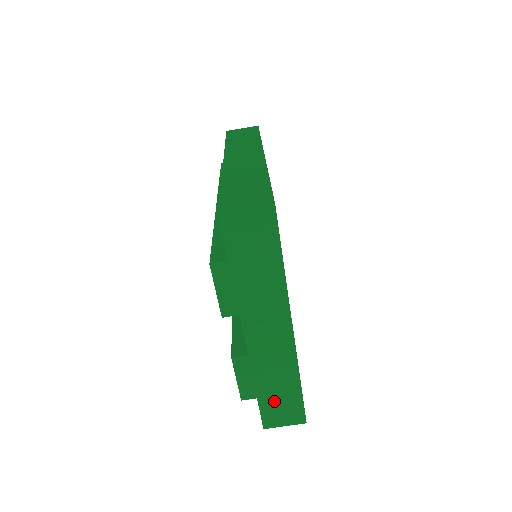
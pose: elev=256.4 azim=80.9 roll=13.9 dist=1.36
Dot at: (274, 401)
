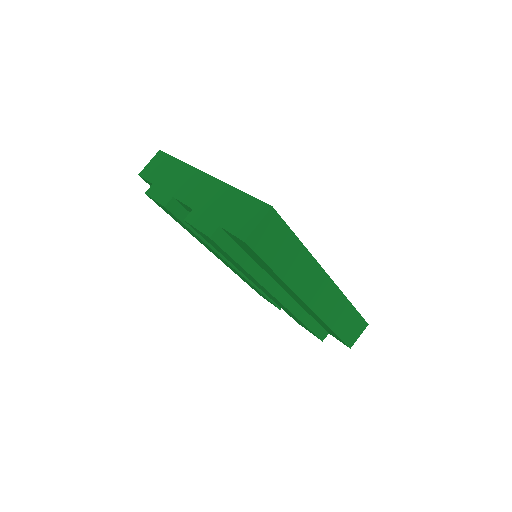
Dot at: (233, 217)
